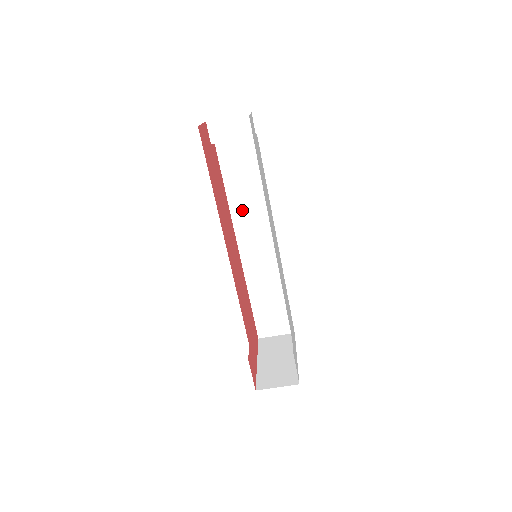
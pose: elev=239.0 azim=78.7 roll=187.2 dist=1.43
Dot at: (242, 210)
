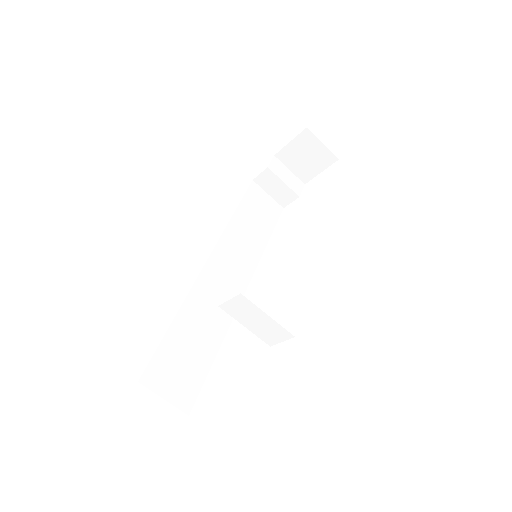
Dot at: (236, 237)
